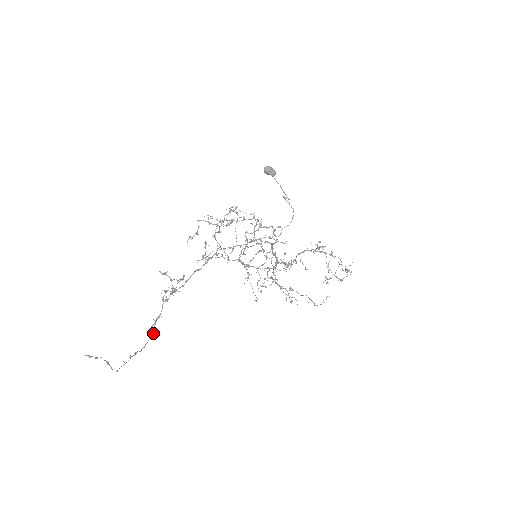
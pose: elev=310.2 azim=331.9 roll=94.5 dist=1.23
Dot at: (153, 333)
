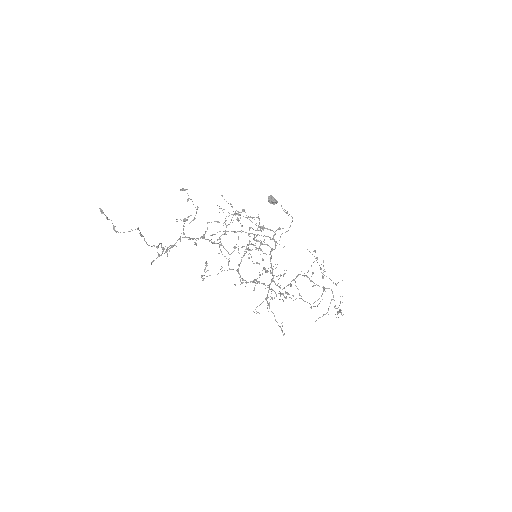
Dot at: (158, 246)
